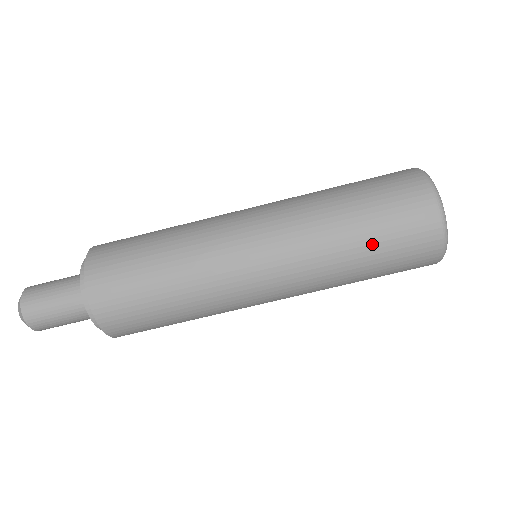
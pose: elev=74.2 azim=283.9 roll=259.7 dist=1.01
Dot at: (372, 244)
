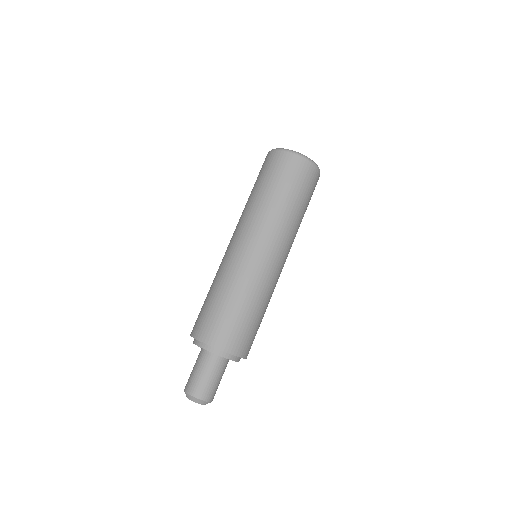
Dot at: (286, 191)
